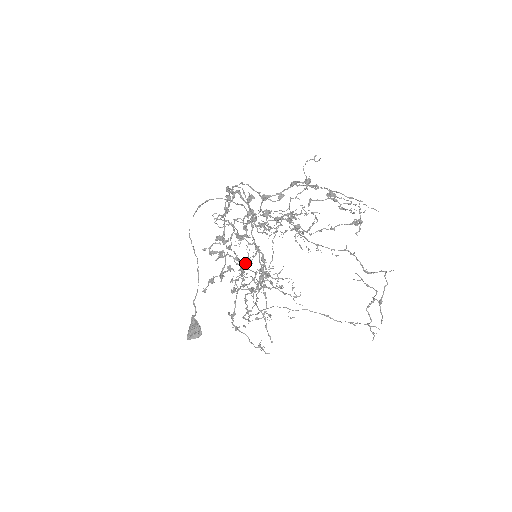
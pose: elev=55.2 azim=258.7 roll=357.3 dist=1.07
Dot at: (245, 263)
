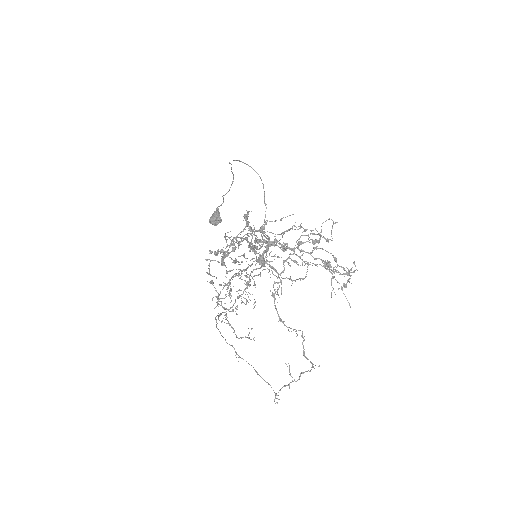
Dot at: occluded
